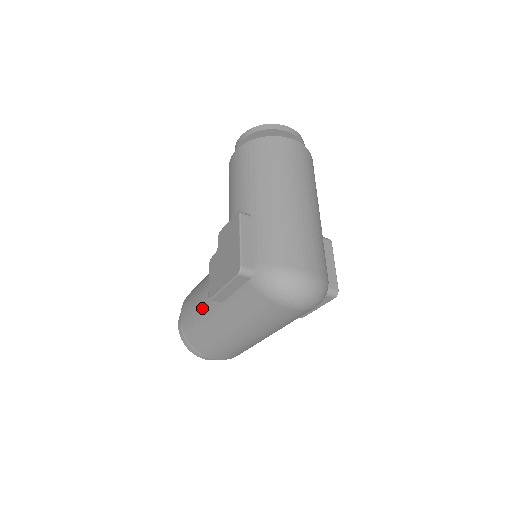
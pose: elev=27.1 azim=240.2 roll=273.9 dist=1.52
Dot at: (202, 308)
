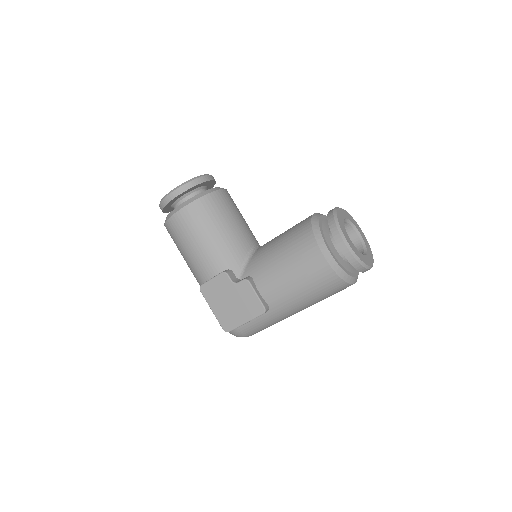
Dot at: (192, 258)
